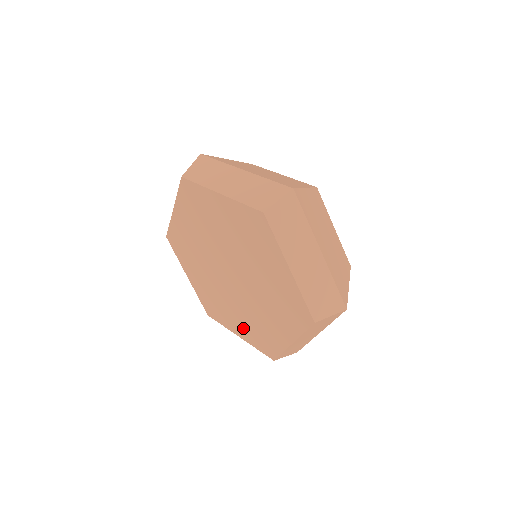
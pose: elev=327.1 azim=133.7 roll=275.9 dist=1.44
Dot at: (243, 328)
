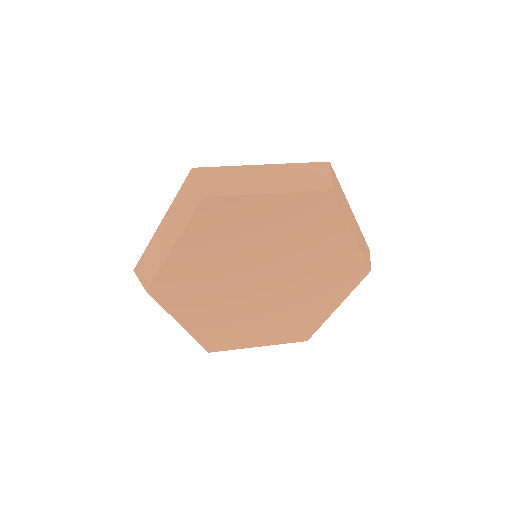
Dot at: (269, 333)
